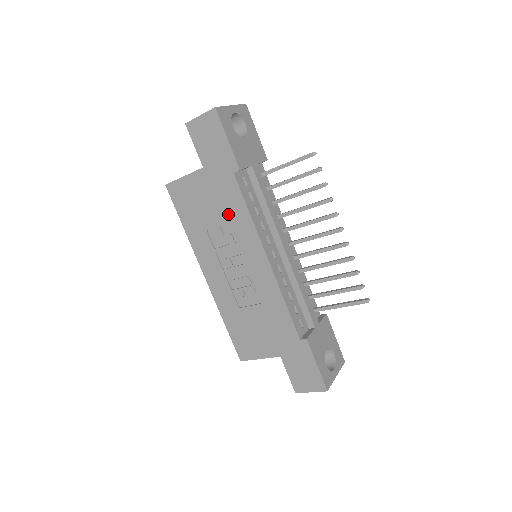
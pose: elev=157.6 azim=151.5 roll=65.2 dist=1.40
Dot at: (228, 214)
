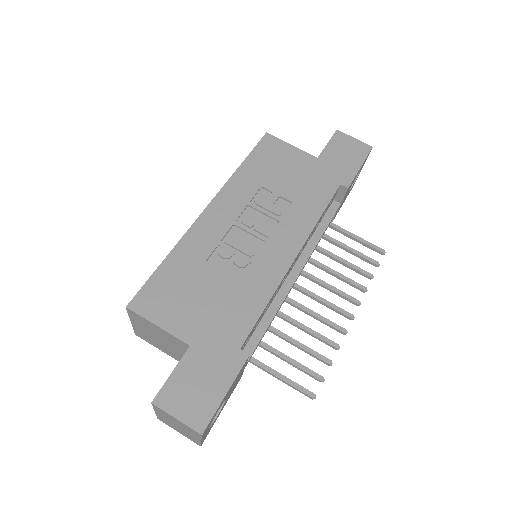
Dot at: (300, 198)
